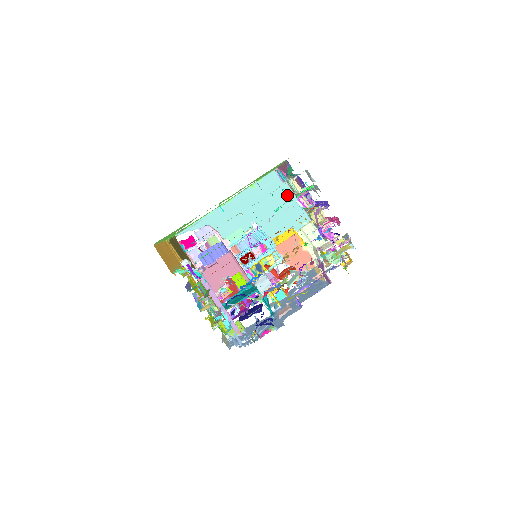
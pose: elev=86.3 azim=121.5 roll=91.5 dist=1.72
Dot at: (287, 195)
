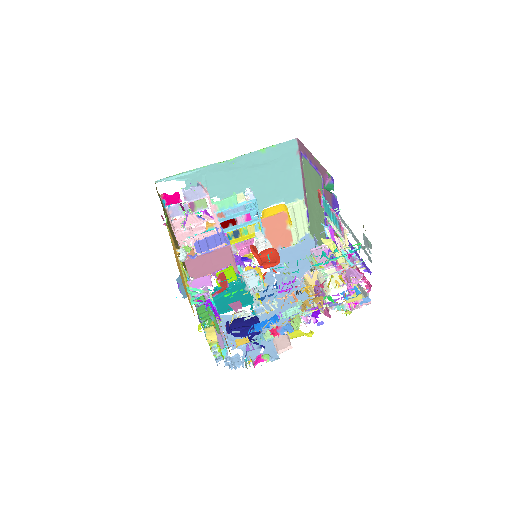
Dot at: (293, 168)
